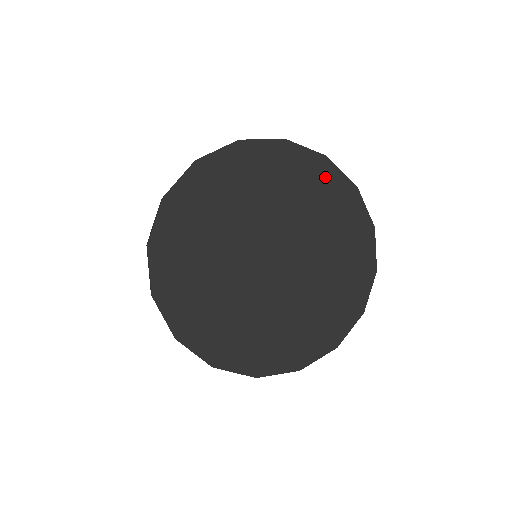
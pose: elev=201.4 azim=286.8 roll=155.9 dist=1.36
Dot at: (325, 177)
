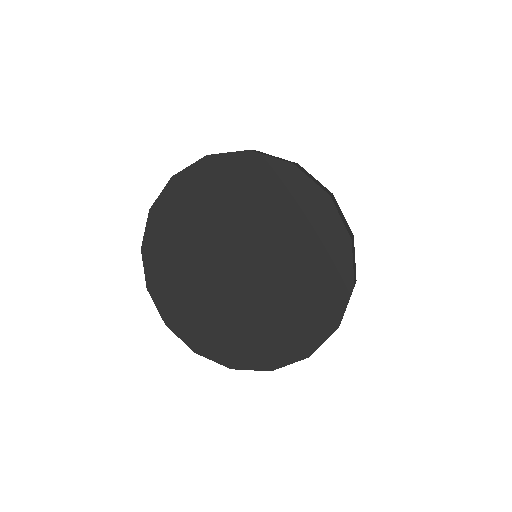
Dot at: (293, 186)
